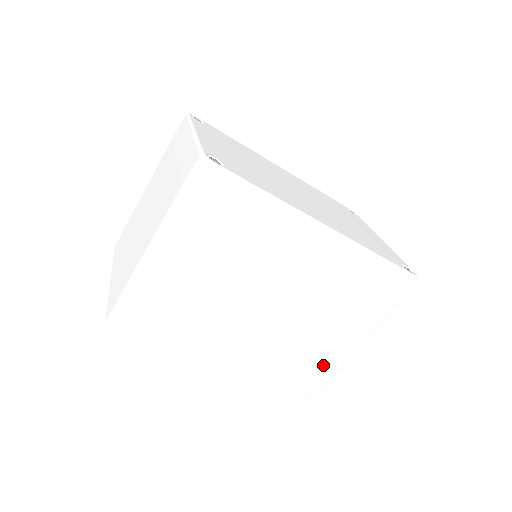
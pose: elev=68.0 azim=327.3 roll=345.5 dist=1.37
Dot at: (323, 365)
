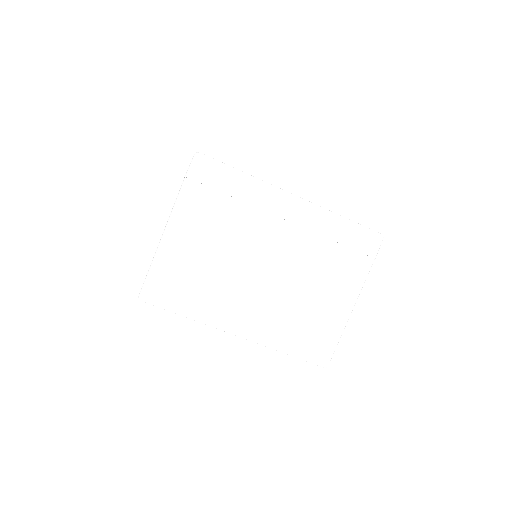
Dot at: (326, 328)
